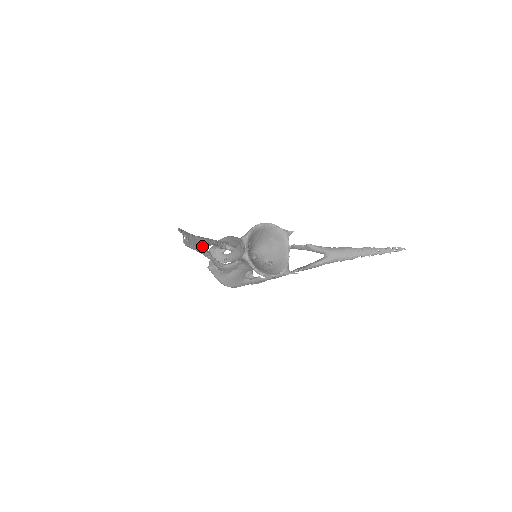
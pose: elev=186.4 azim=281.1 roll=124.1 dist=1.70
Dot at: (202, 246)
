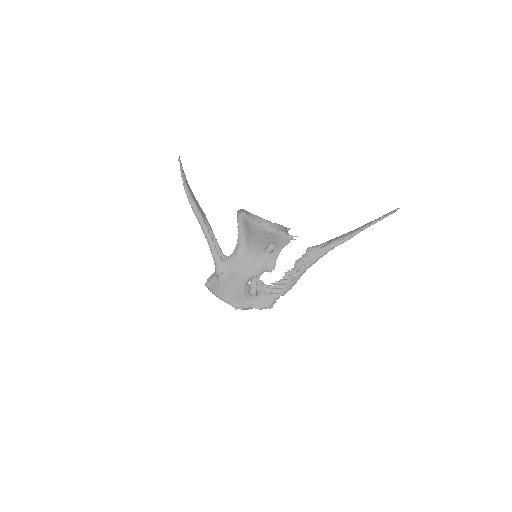
Dot at: (199, 209)
